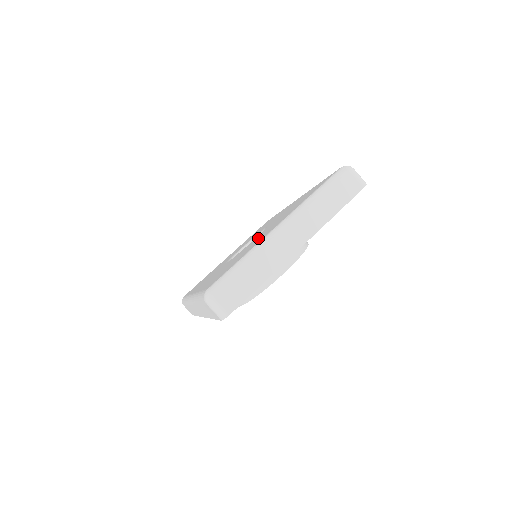
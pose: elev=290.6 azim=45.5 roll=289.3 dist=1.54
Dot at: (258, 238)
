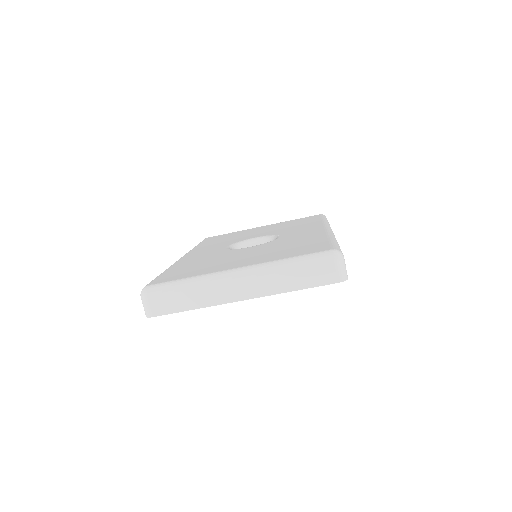
Dot at: (238, 256)
